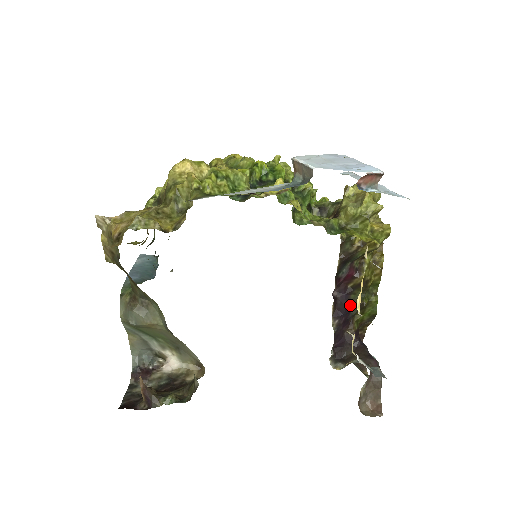
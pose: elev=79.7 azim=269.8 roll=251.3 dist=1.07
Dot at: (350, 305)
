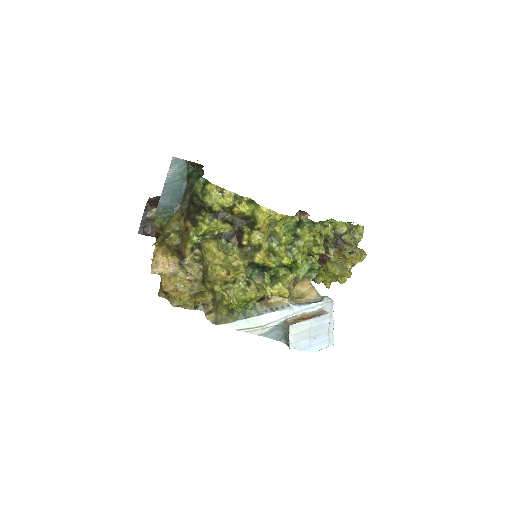
Dot at: occluded
